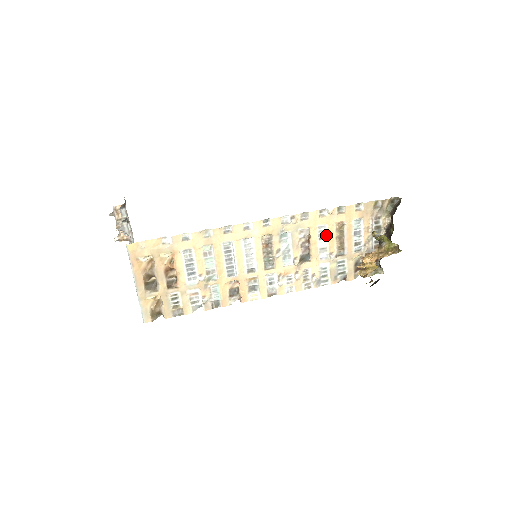
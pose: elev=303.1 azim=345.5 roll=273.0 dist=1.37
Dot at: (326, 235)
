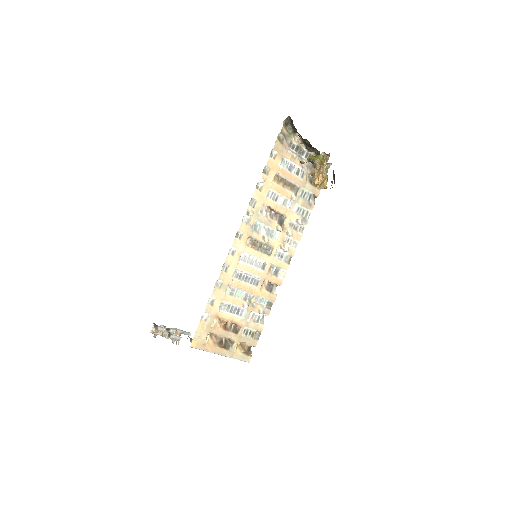
Dot at: (276, 194)
